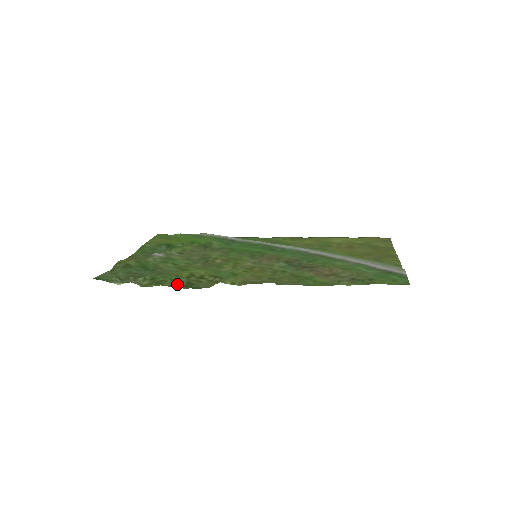
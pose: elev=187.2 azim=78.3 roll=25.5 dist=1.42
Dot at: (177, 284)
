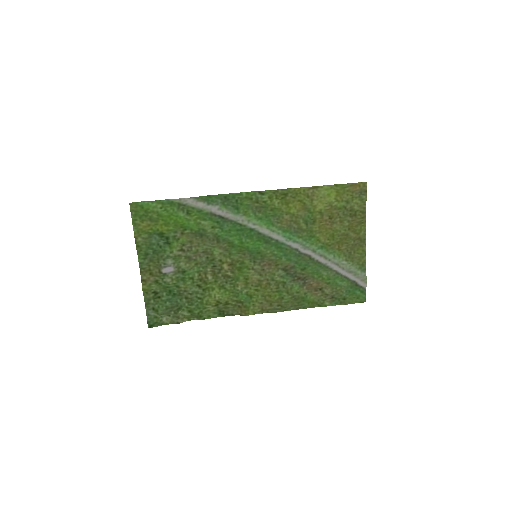
Dot at: (211, 312)
